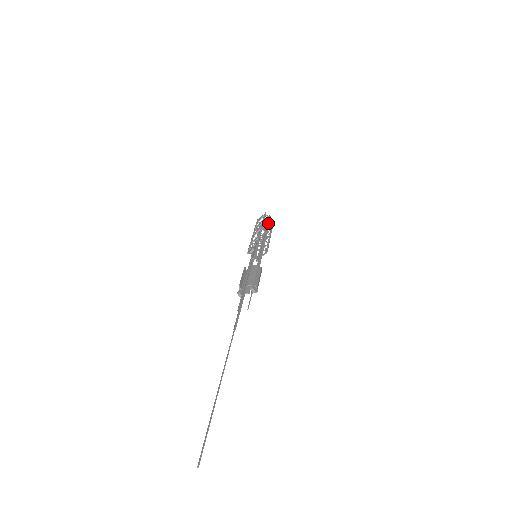
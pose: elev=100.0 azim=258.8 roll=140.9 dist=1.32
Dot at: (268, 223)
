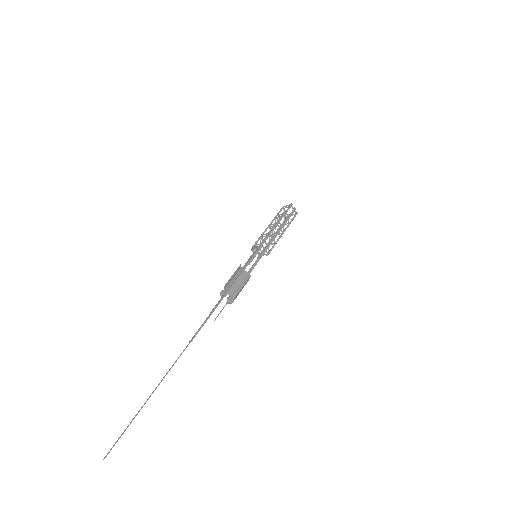
Dot at: (288, 218)
